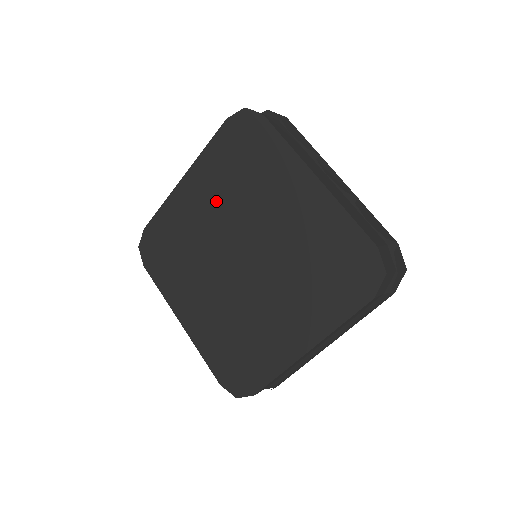
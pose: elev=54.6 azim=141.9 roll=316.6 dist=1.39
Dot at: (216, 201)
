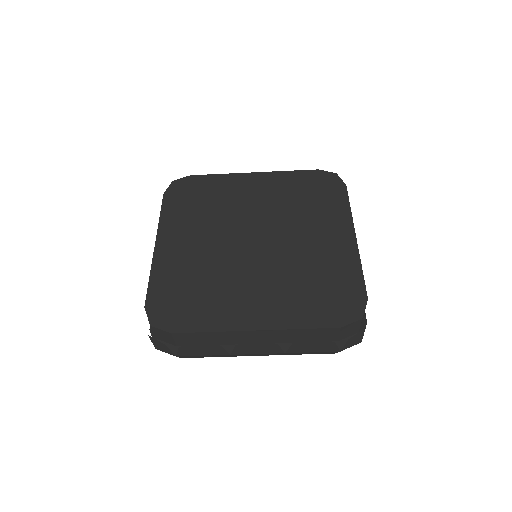
Dot at: (268, 200)
